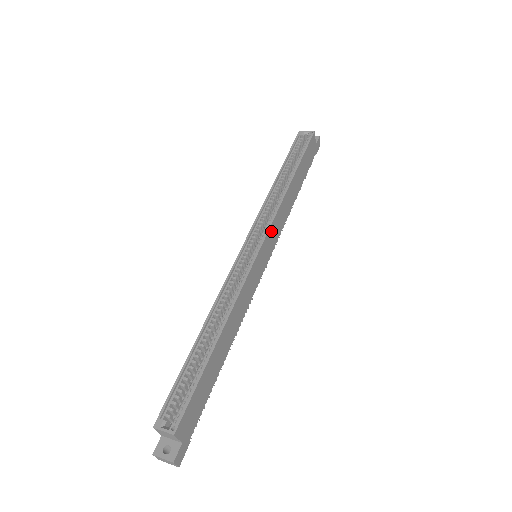
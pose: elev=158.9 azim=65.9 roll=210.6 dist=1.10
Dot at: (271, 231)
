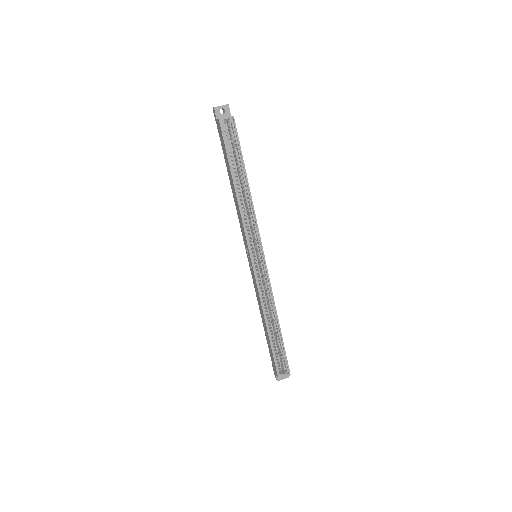
Dot at: (259, 237)
